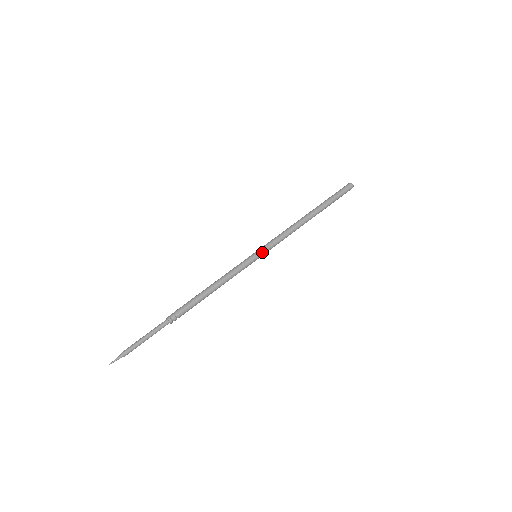
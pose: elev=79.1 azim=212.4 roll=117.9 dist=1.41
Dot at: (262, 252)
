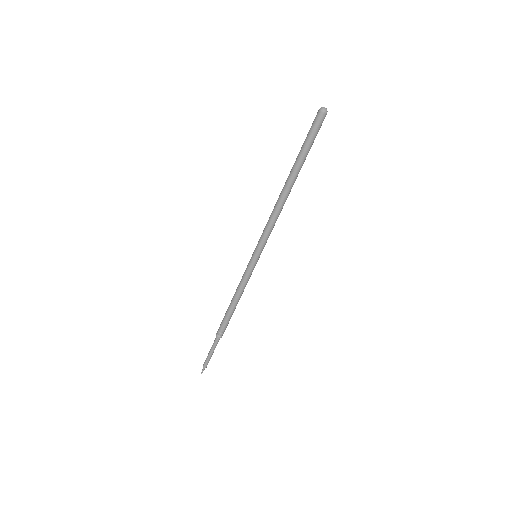
Dot at: (258, 252)
